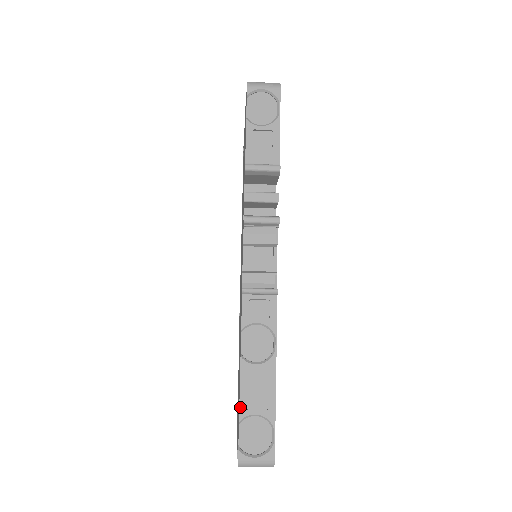
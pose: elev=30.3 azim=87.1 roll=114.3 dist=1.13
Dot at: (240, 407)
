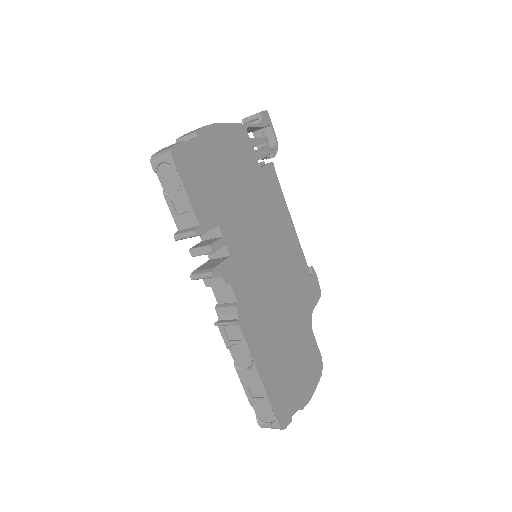
Dot at: (247, 396)
